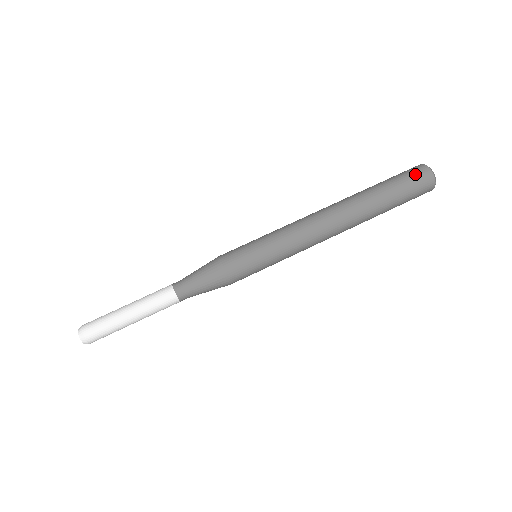
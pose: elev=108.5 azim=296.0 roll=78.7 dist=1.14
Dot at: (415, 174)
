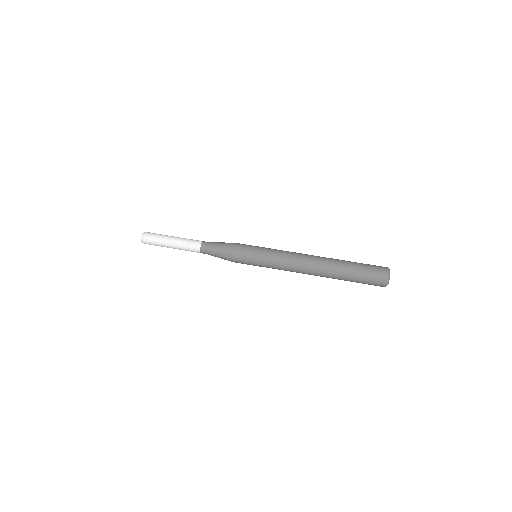
Dot at: (377, 268)
